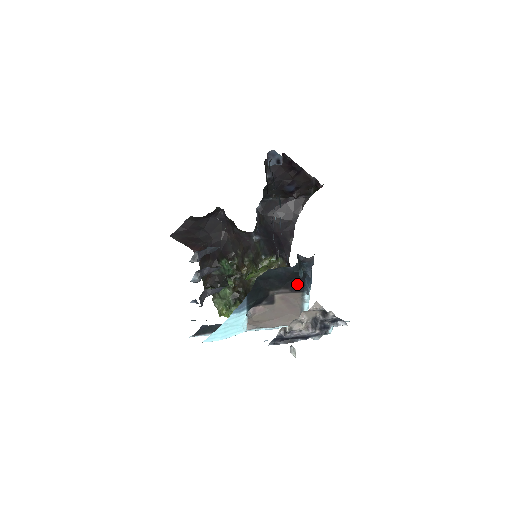
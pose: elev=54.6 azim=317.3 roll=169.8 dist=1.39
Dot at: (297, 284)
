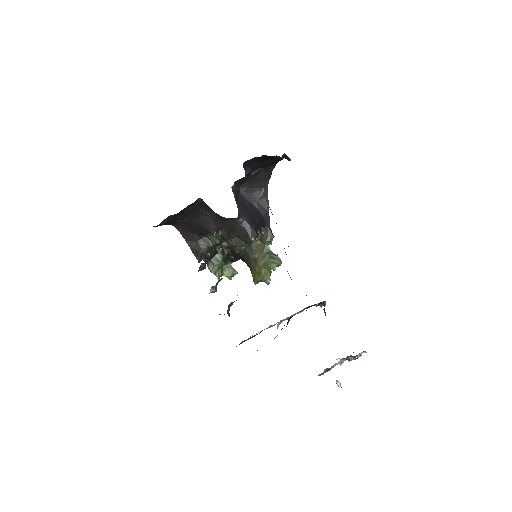
Dot at: (313, 305)
